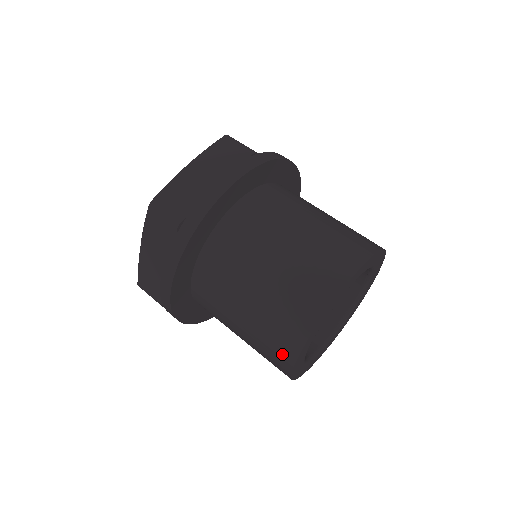
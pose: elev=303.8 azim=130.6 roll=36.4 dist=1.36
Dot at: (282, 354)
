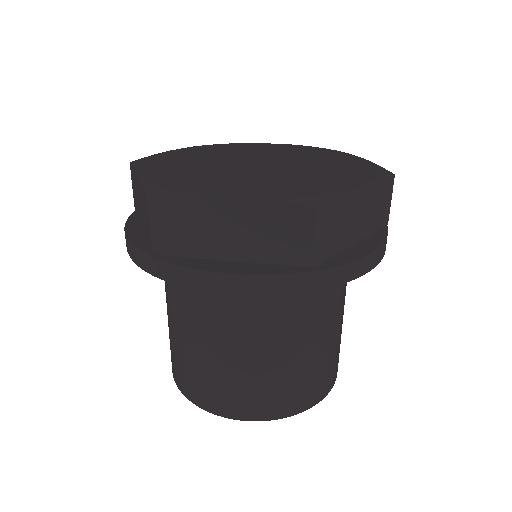
Dot at: occluded
